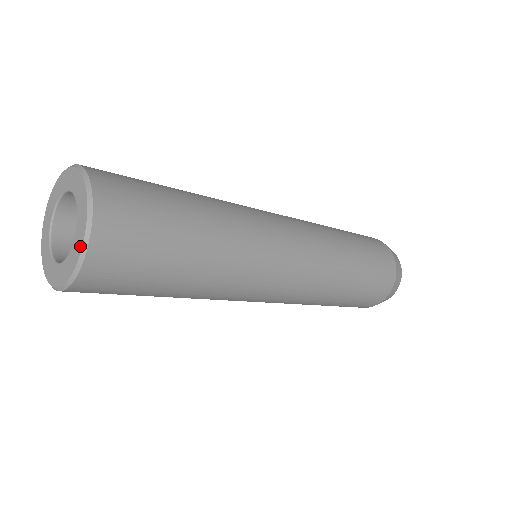
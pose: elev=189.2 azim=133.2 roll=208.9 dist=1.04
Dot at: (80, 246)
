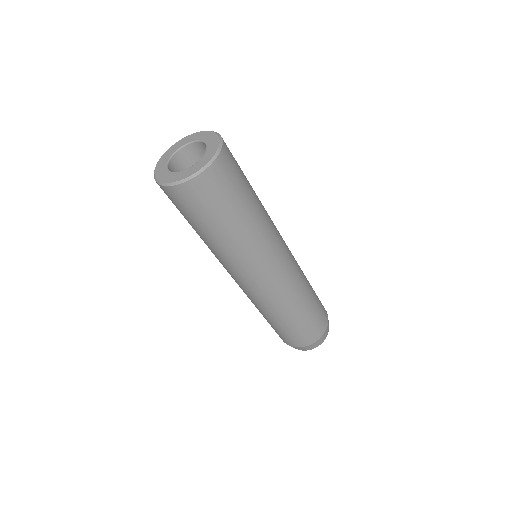
Dot at: (216, 148)
